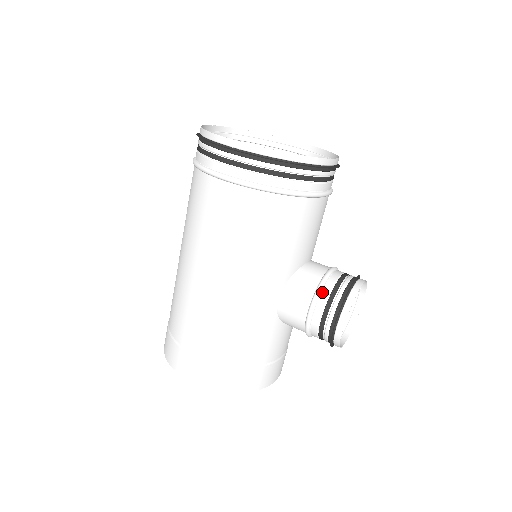
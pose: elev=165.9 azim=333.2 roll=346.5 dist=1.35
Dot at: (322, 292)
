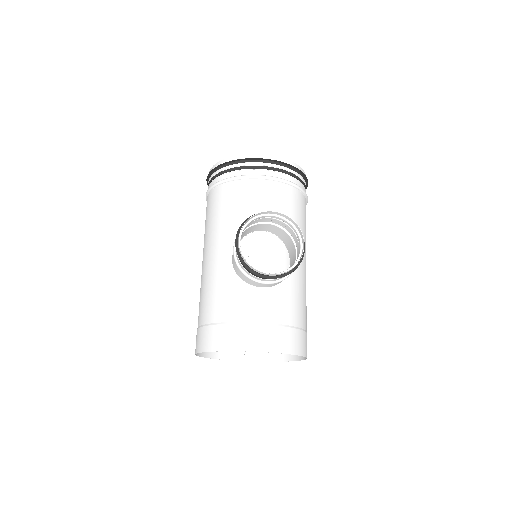
Dot at: (243, 231)
